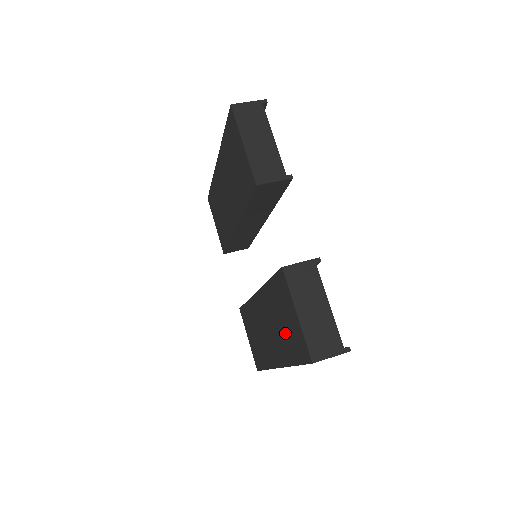
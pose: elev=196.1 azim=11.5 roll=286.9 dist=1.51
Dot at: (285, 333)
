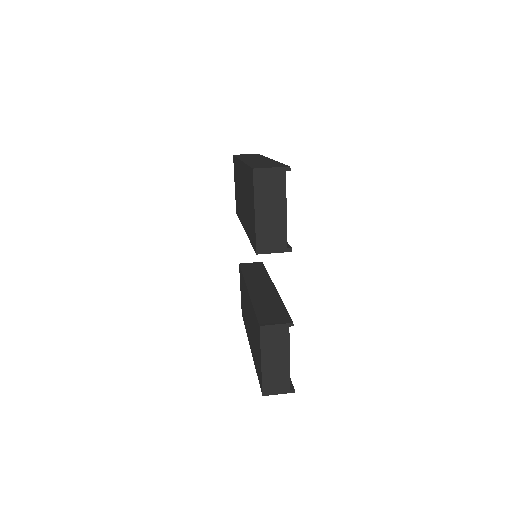
Dot at: (255, 349)
